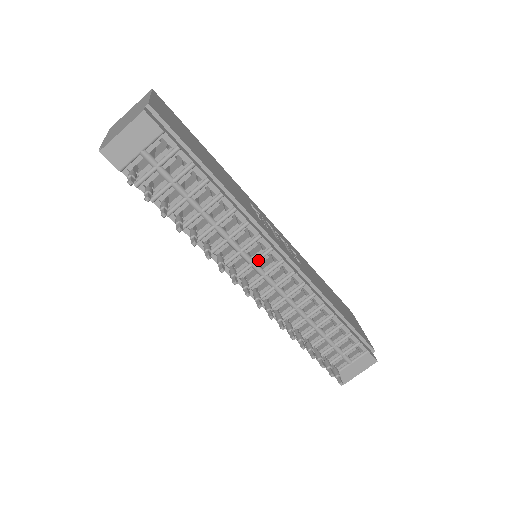
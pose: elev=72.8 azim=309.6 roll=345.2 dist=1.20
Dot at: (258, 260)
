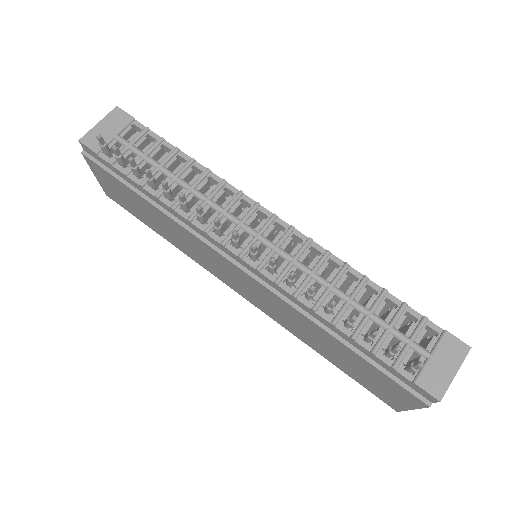
Dot at: (245, 217)
